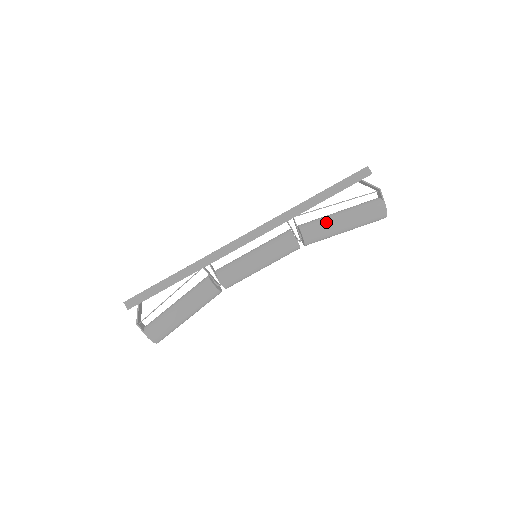
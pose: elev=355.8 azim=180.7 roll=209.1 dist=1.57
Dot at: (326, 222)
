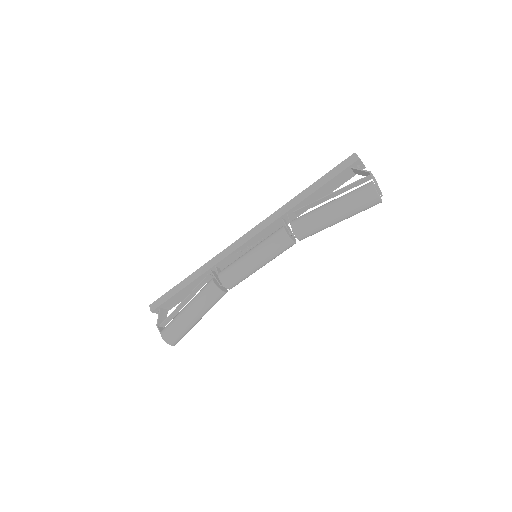
Dot at: (314, 211)
